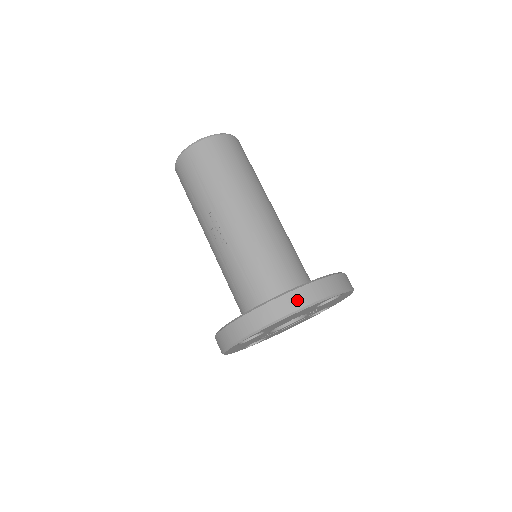
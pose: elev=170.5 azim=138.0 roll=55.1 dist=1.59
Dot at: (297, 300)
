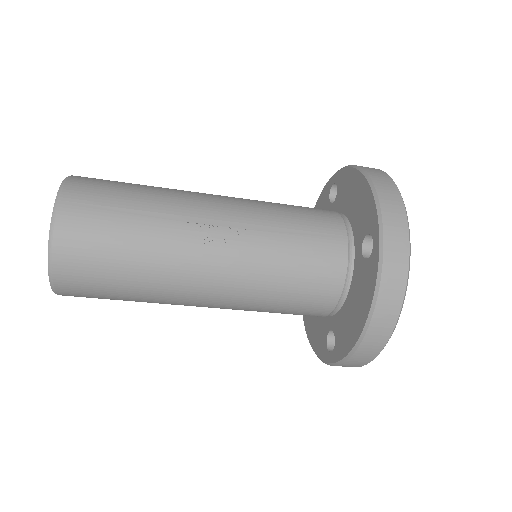
Dot at: (373, 170)
